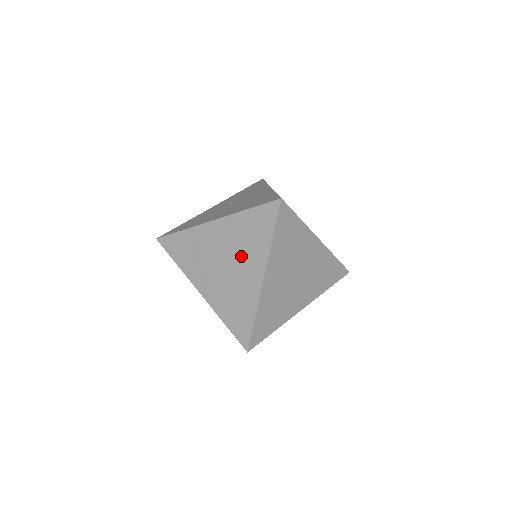
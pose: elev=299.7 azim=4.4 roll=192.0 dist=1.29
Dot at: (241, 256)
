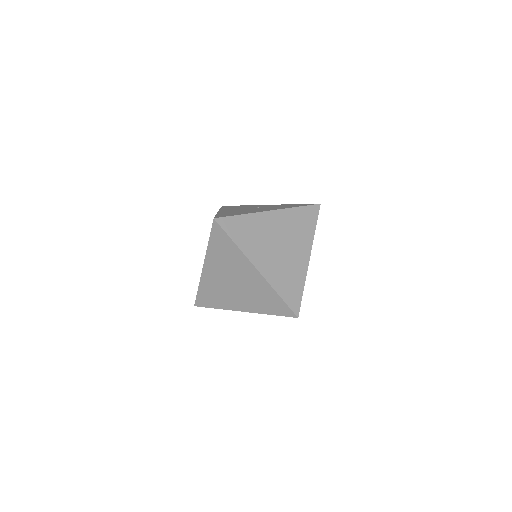
Dot at: occluded
